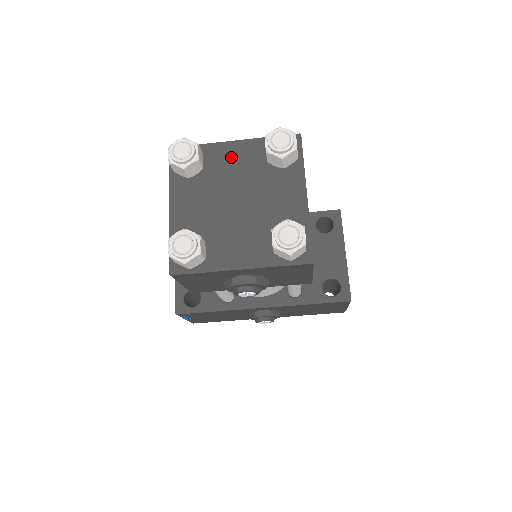
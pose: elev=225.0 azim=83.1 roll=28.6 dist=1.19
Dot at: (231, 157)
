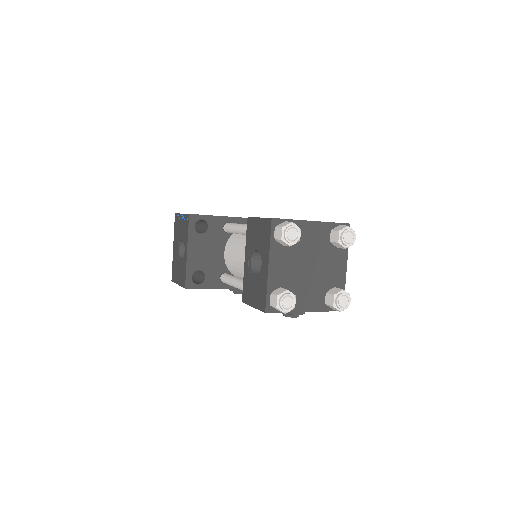
Dot at: (310, 233)
